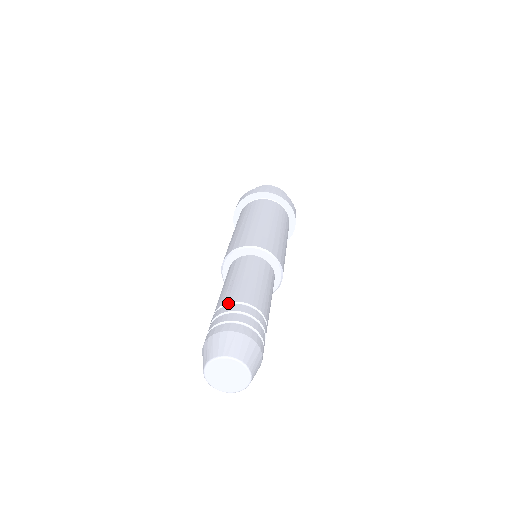
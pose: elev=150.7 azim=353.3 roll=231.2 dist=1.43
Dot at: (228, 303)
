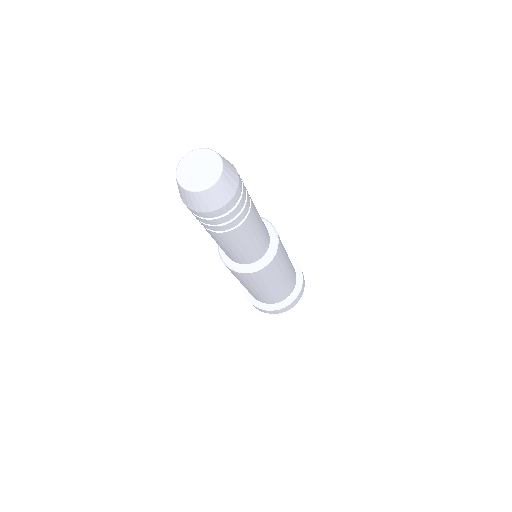
Dot at: occluded
